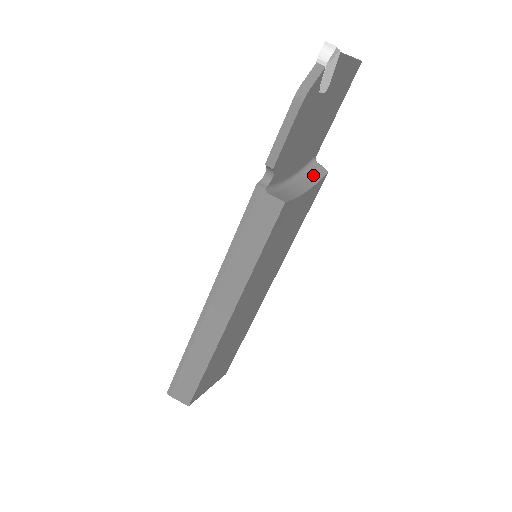
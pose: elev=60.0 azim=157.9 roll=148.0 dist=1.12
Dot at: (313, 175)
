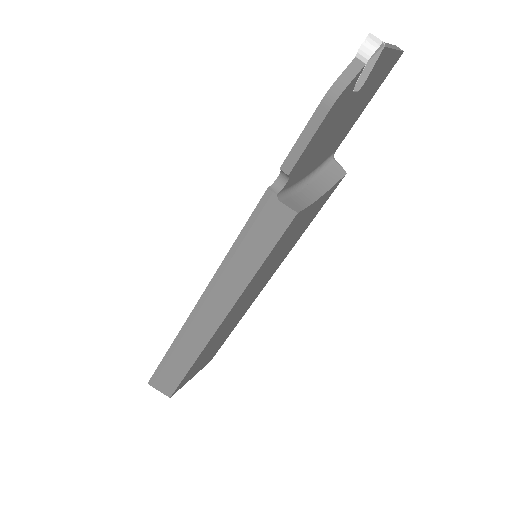
Dot at: (329, 176)
